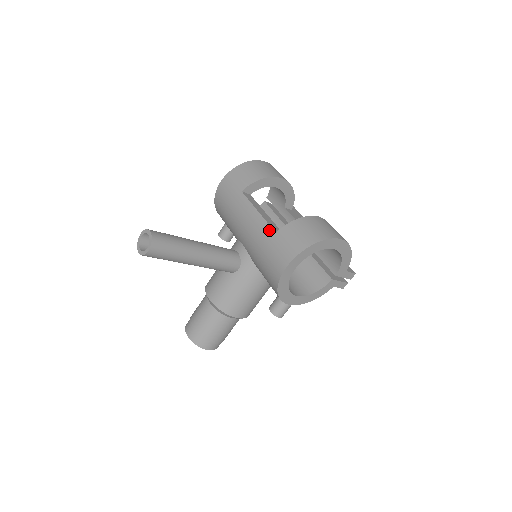
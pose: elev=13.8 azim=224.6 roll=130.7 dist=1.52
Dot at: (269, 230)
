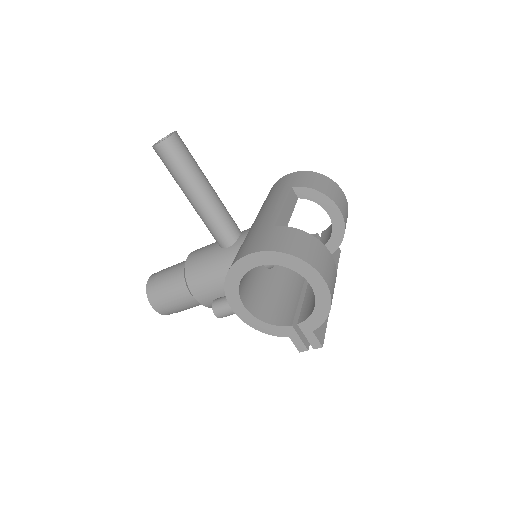
Dot at: (273, 221)
